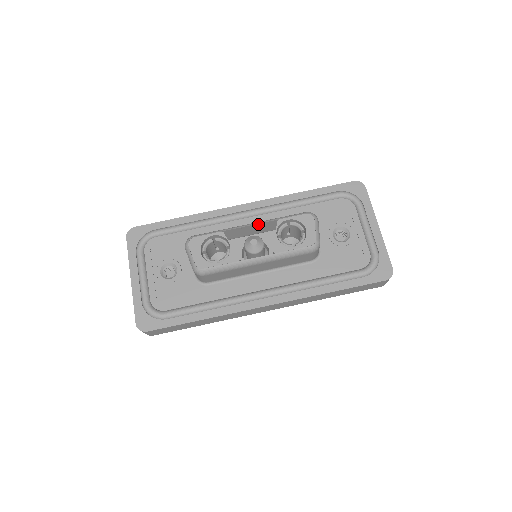
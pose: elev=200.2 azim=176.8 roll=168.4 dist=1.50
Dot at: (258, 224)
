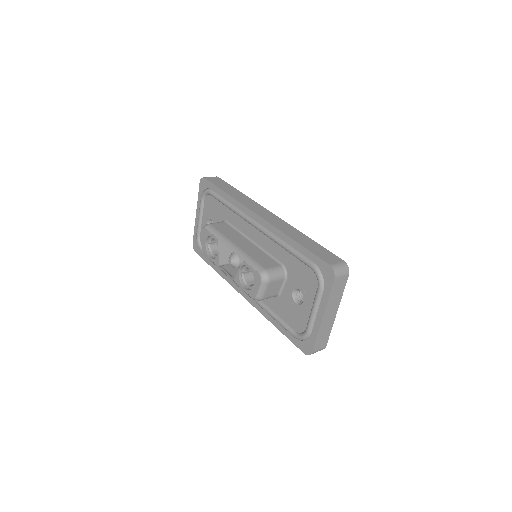
Dot at: (235, 252)
